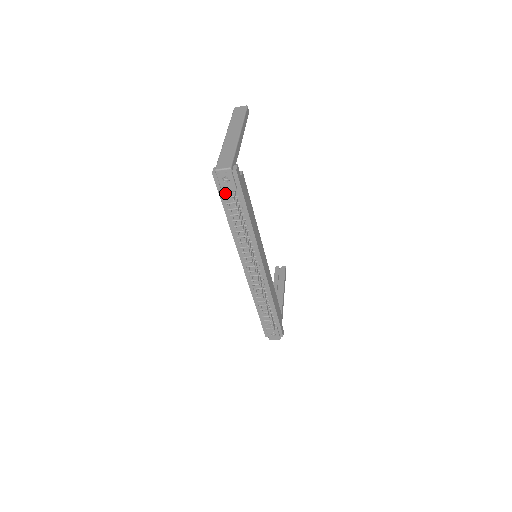
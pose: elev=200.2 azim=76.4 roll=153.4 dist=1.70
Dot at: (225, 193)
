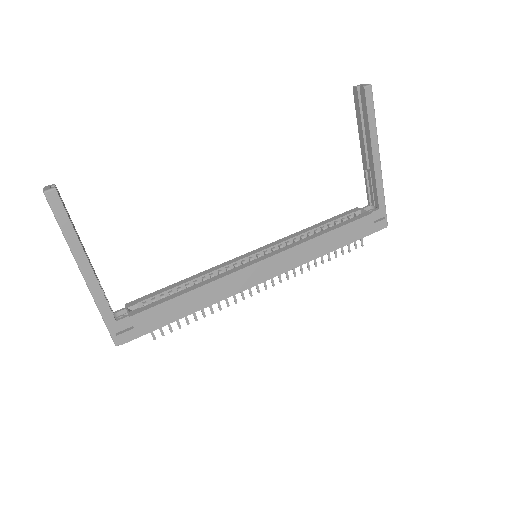
Dot at: occluded
